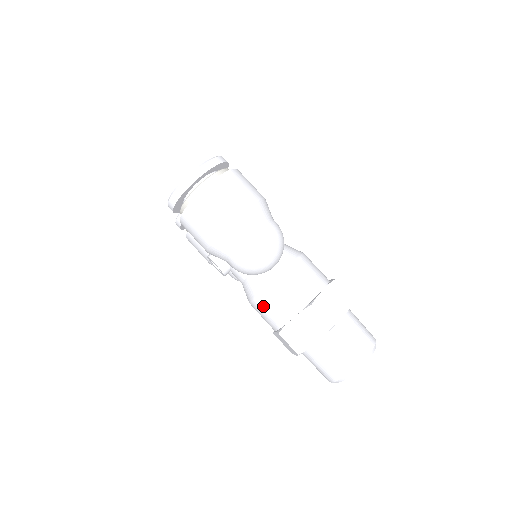
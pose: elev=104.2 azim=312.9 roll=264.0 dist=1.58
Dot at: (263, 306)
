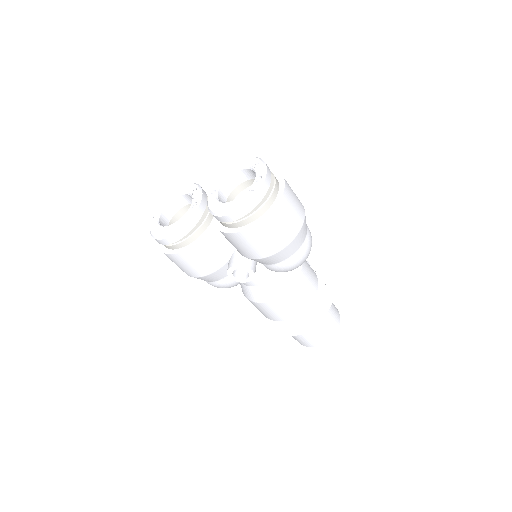
Dot at: (291, 298)
